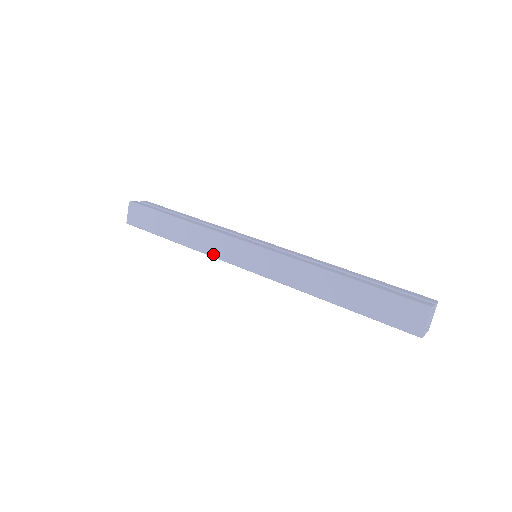
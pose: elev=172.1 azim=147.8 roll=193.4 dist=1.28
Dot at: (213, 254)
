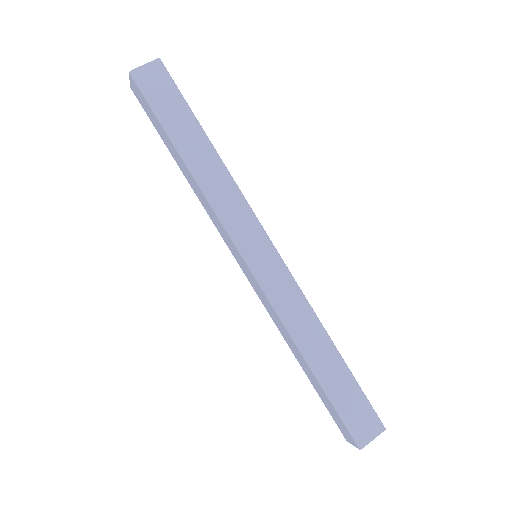
Dot at: (222, 214)
